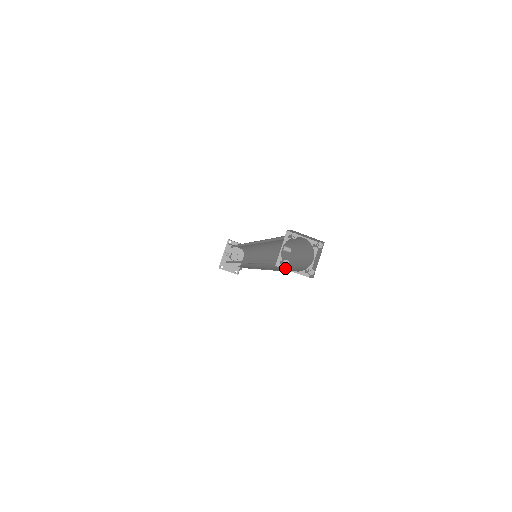
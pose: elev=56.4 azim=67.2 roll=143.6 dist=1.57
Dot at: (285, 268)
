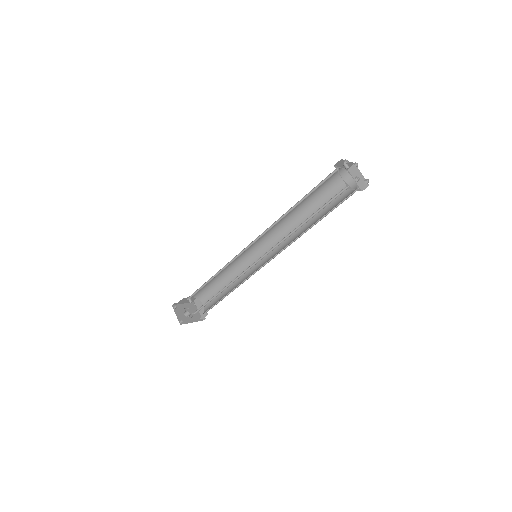
Dot at: (338, 172)
